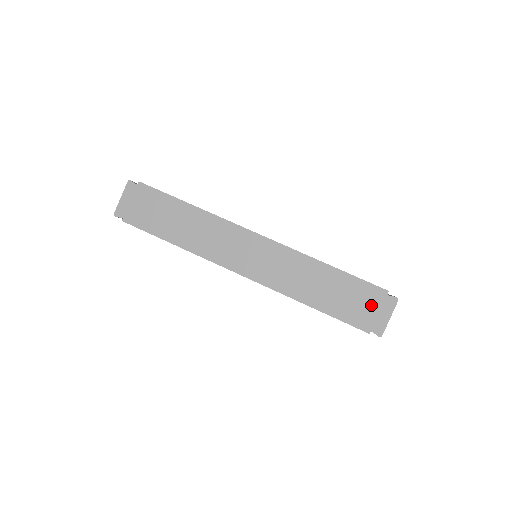
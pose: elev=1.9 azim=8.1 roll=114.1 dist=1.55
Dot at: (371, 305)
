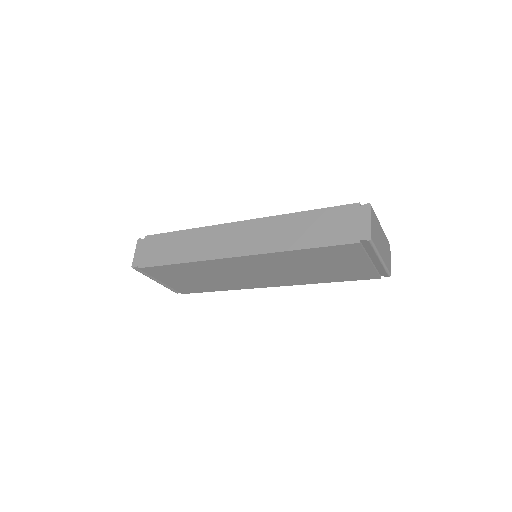
Dot at: (350, 221)
